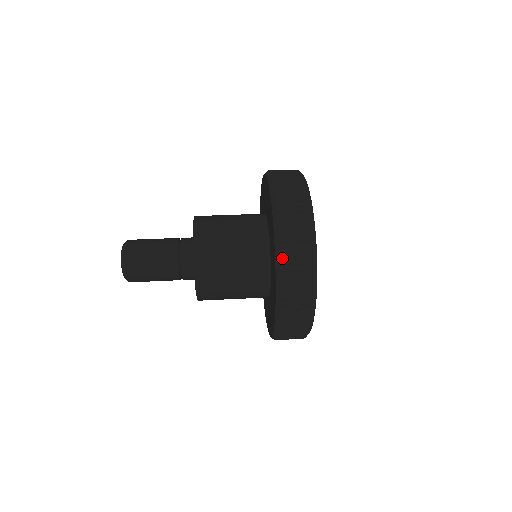
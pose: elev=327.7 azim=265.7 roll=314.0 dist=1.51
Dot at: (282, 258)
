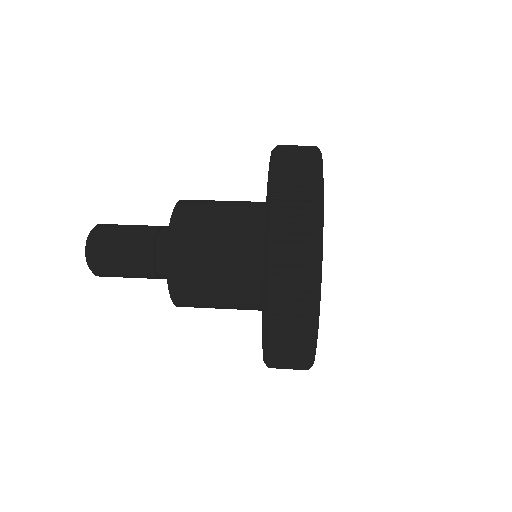
Dot at: (270, 321)
